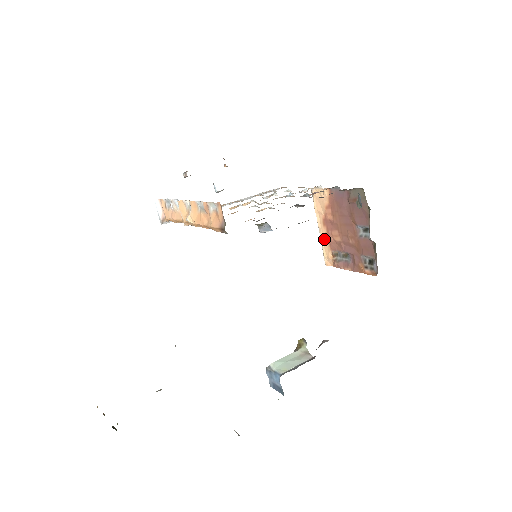
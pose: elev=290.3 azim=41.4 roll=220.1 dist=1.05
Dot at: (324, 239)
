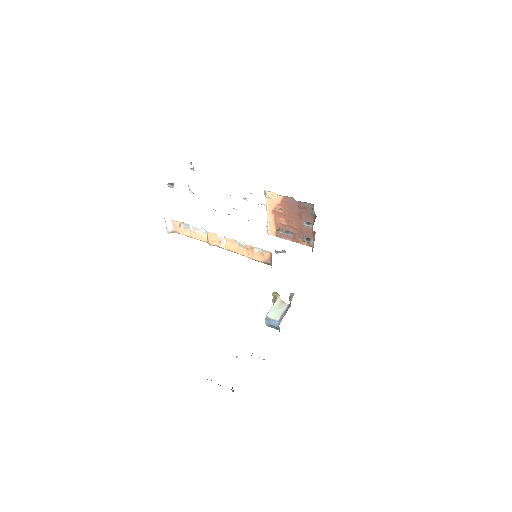
Dot at: (270, 220)
